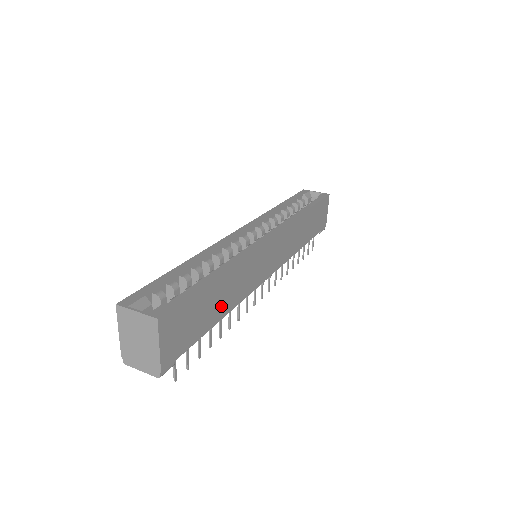
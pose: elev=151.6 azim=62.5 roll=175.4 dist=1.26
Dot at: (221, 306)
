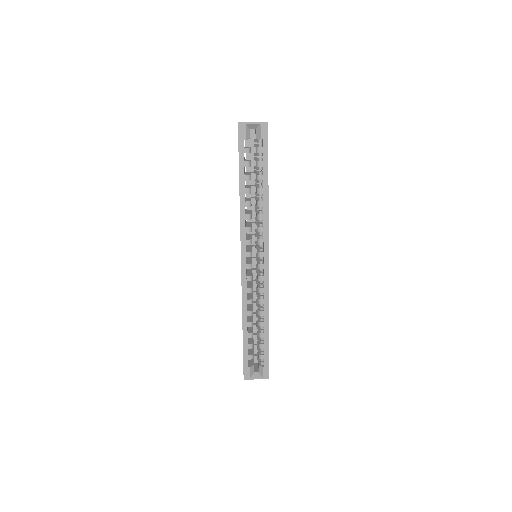
Dot at: occluded
